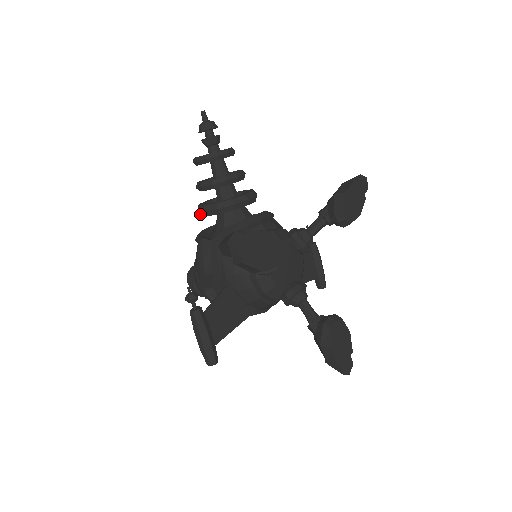
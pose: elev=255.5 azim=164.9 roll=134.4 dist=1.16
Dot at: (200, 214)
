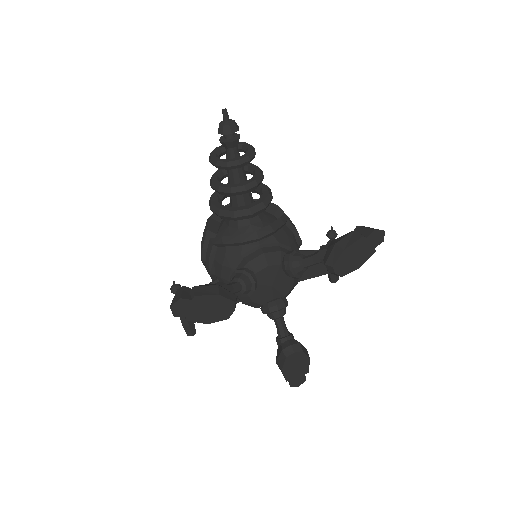
Dot at: occluded
